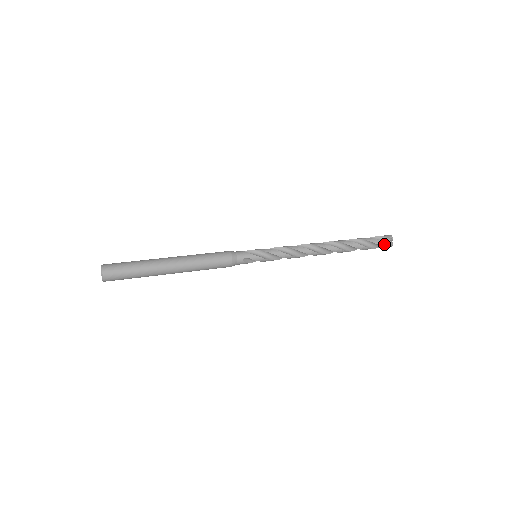
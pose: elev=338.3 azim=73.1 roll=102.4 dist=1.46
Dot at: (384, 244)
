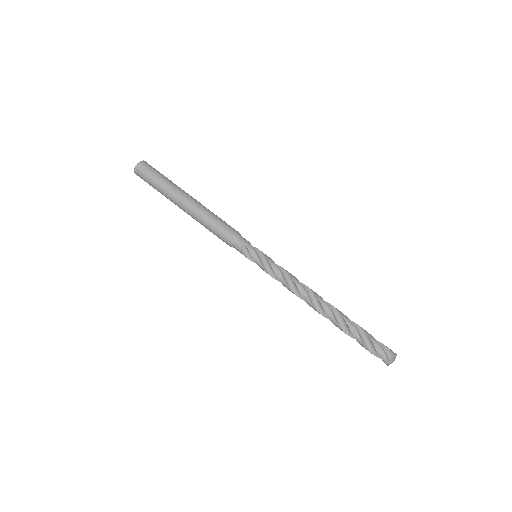
Dot at: (377, 355)
